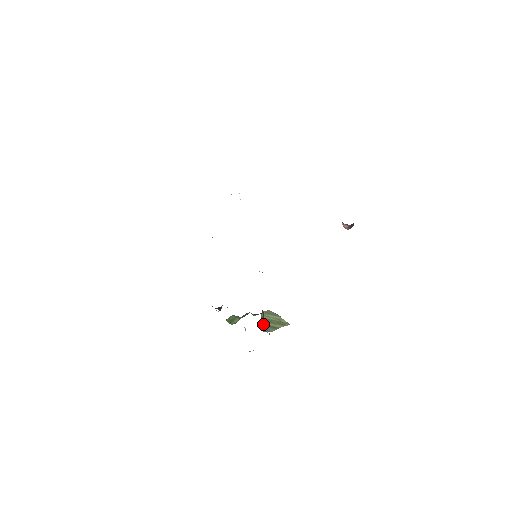
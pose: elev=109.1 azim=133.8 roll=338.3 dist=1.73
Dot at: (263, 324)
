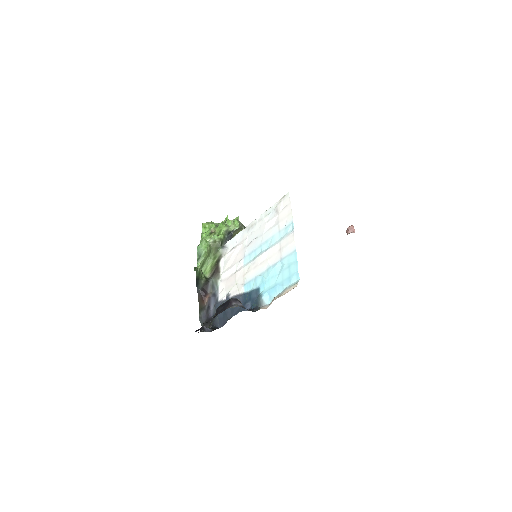
Dot at: occluded
